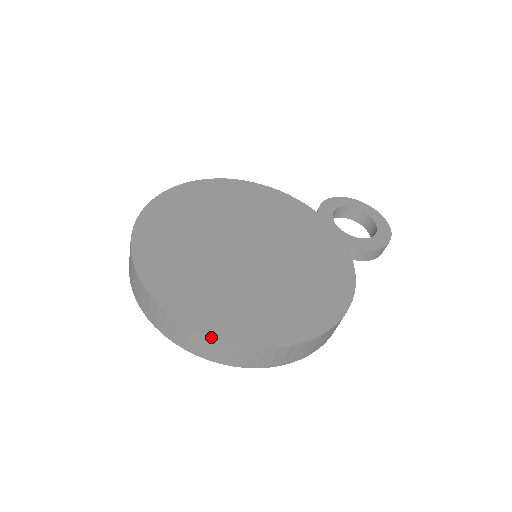
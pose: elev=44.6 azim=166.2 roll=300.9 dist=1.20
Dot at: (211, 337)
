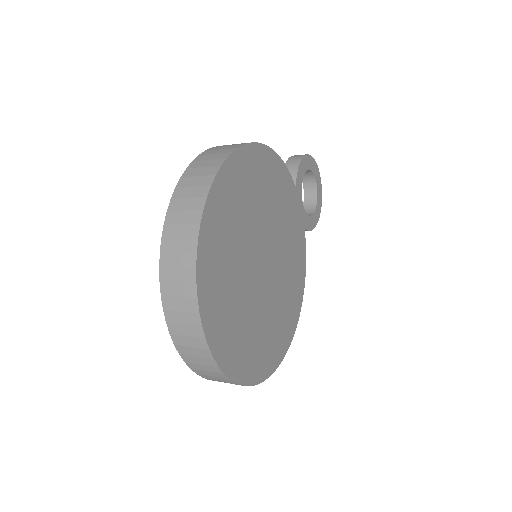
Dot at: occluded
